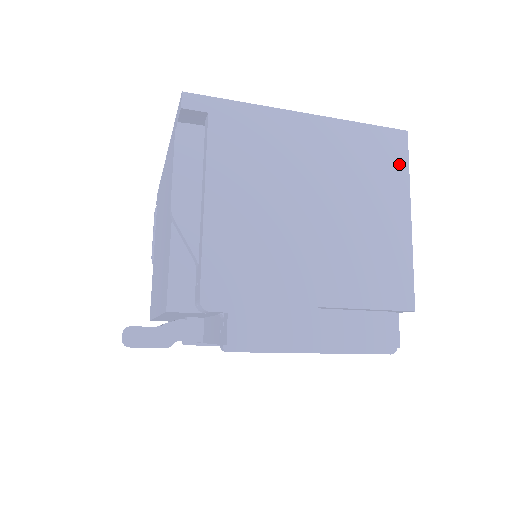
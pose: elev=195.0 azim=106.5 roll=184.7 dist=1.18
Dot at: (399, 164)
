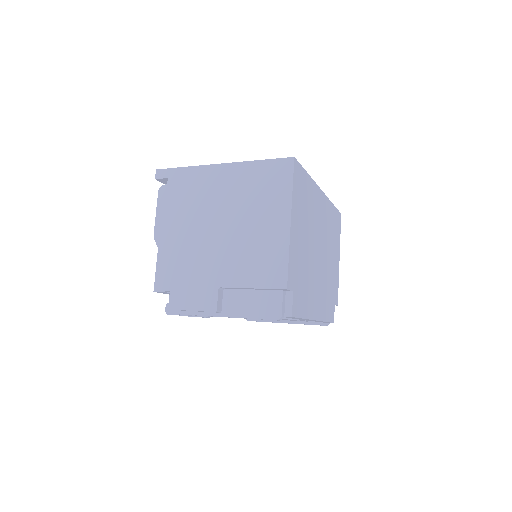
Dot at: (285, 183)
